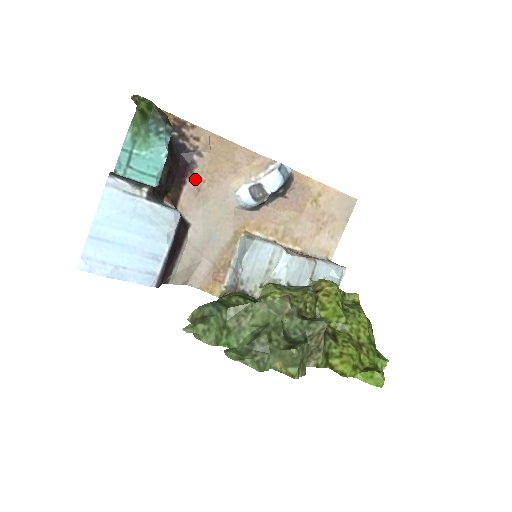
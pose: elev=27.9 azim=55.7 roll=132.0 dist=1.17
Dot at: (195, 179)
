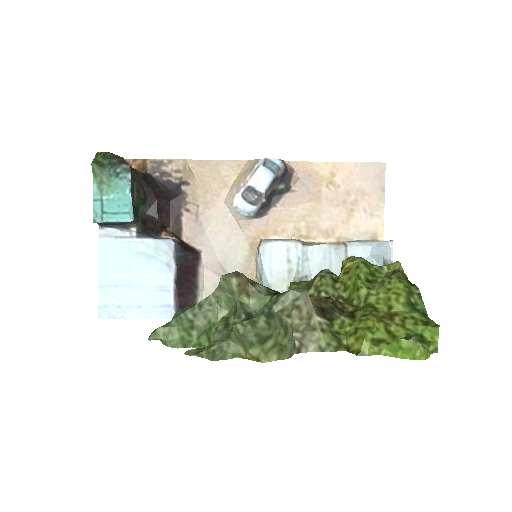
Dot at: (190, 207)
